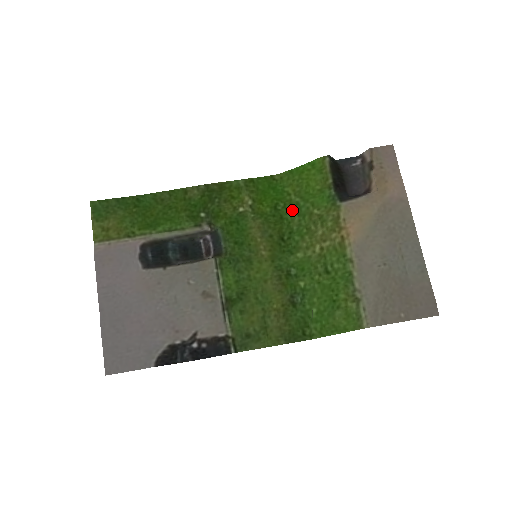
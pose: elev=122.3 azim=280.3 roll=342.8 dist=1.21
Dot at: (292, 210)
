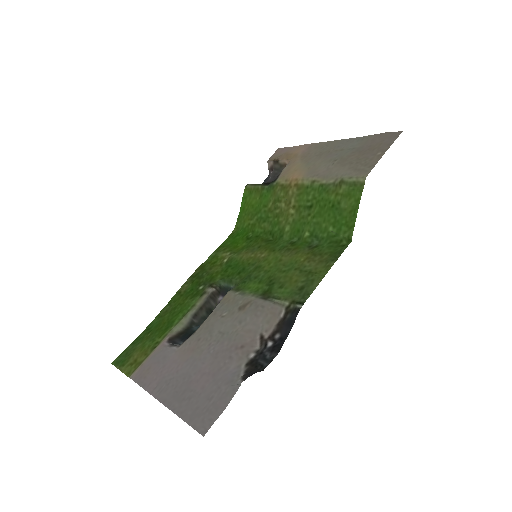
Dot at: (258, 226)
